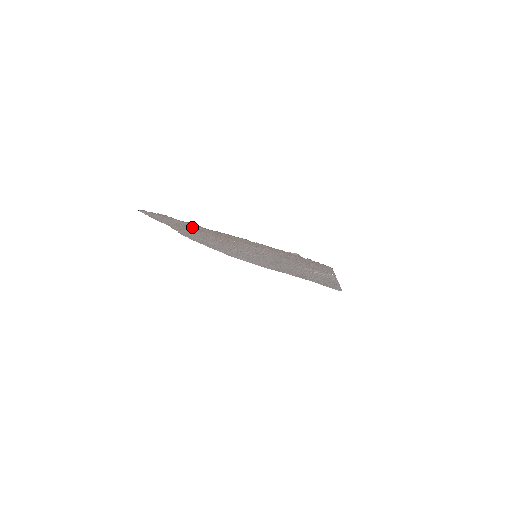
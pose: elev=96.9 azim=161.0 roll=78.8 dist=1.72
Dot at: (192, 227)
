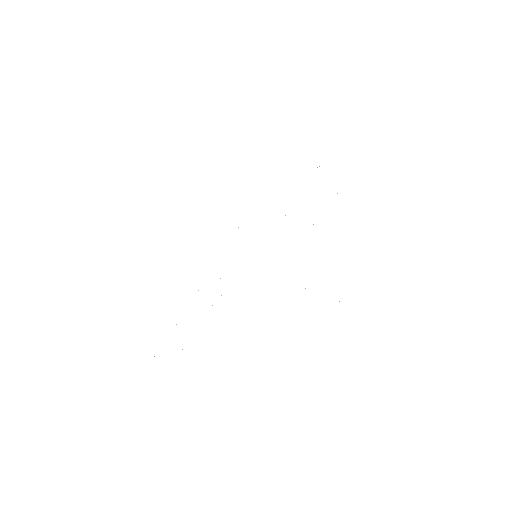
Dot at: occluded
